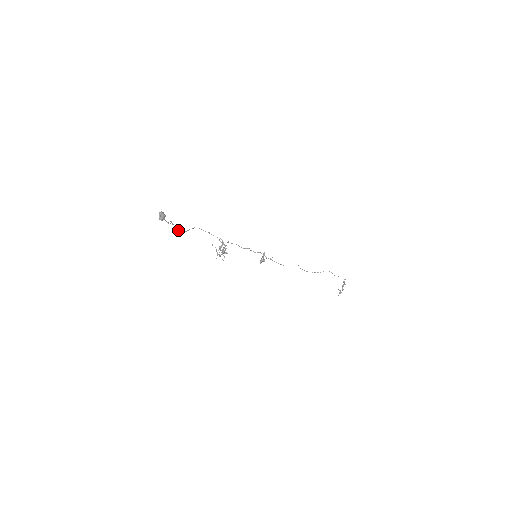
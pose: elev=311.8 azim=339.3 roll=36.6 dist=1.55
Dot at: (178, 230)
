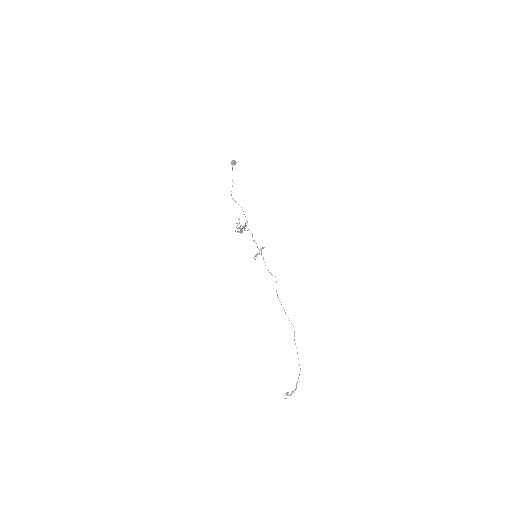
Dot at: occluded
